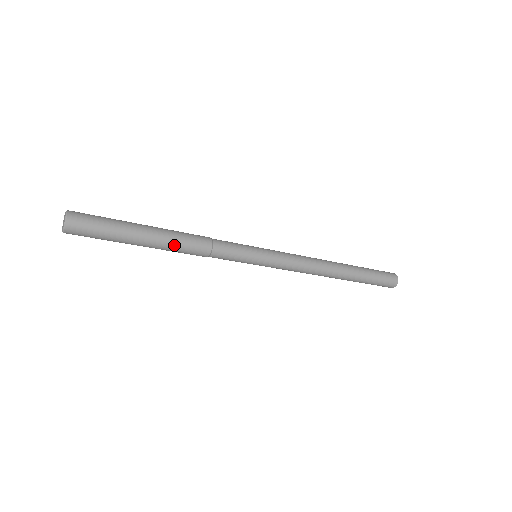
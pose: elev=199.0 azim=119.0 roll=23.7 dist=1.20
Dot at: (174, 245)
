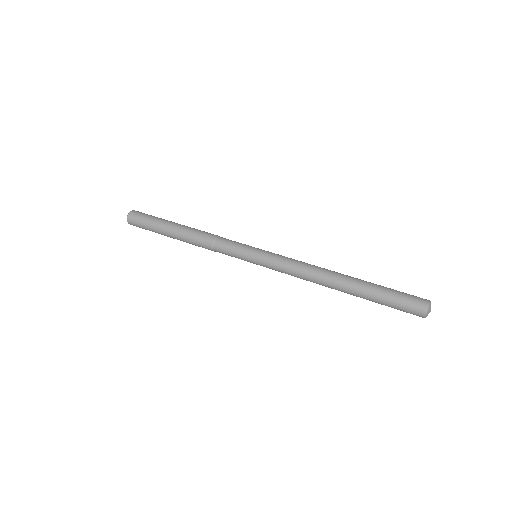
Dot at: (187, 239)
